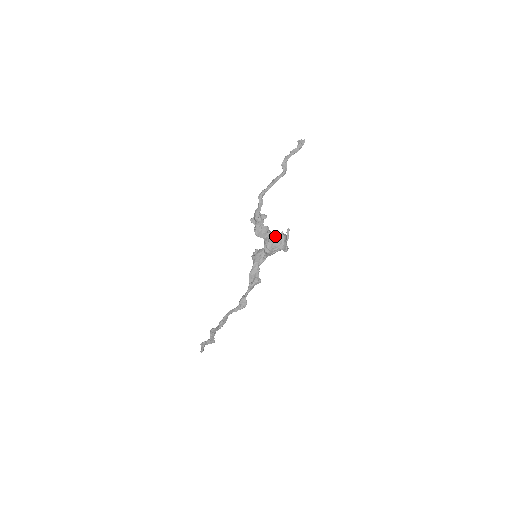
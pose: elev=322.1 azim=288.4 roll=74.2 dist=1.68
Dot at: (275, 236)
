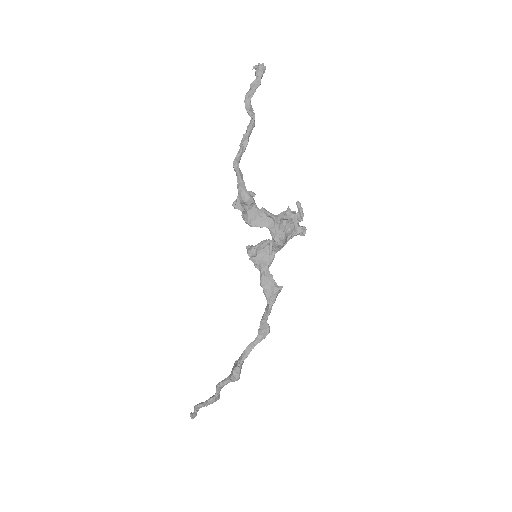
Dot at: (281, 218)
